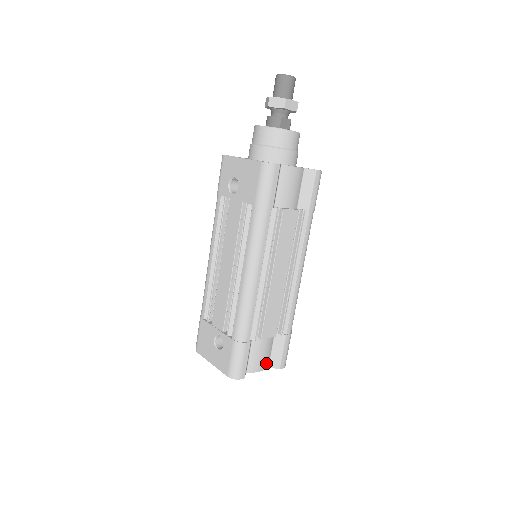
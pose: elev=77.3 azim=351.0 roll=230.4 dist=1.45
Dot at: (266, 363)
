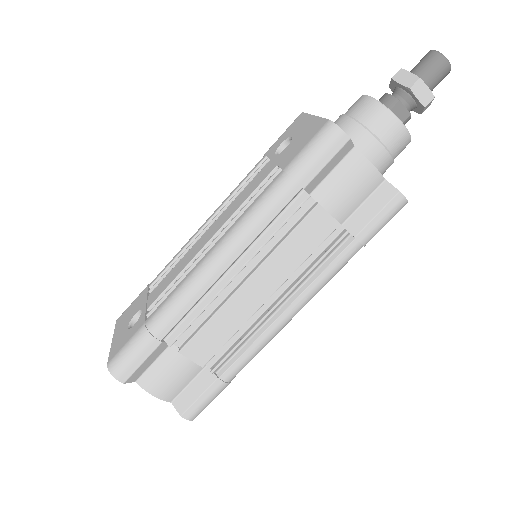
Dot at: (170, 393)
